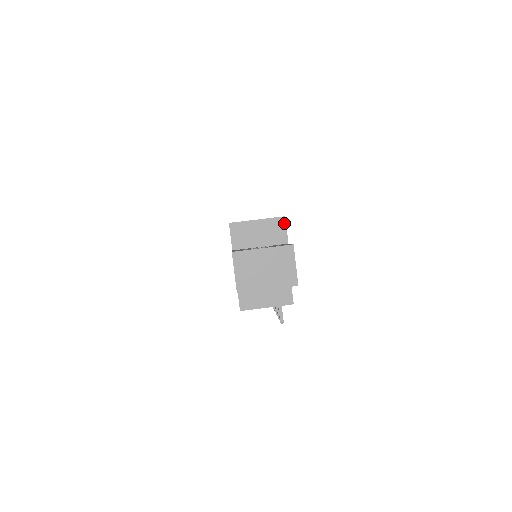
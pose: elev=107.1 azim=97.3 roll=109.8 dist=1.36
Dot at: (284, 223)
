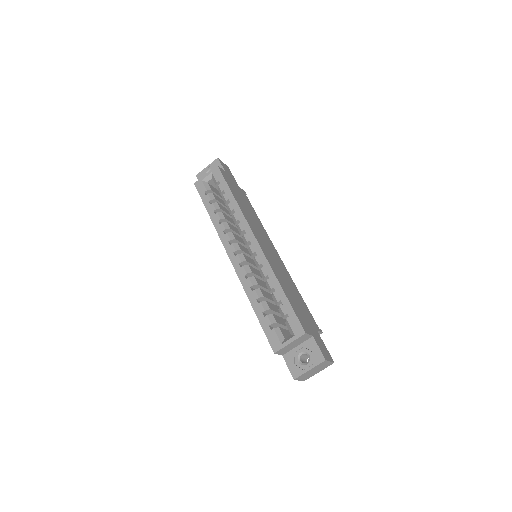
Dot at: (306, 335)
